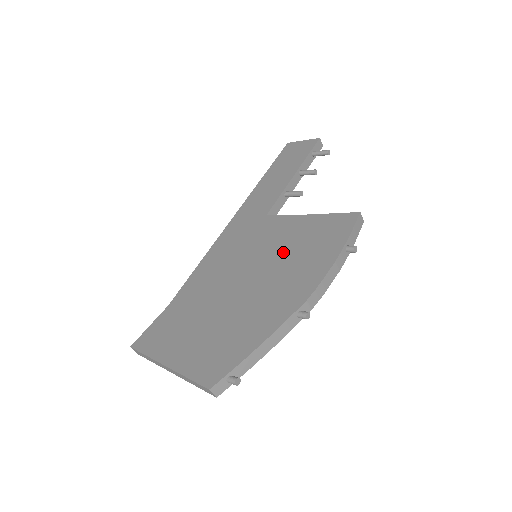
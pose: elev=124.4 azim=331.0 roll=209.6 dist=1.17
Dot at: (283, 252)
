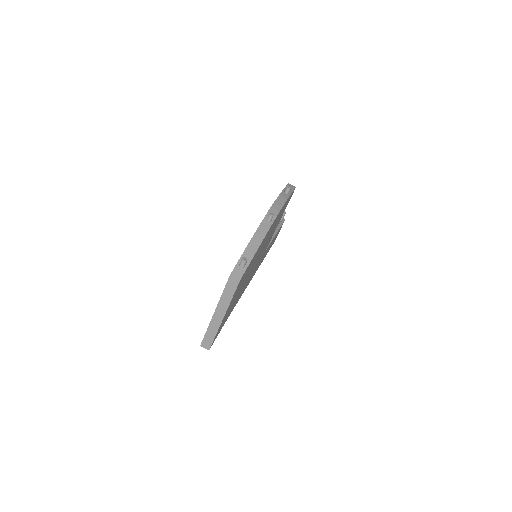
Dot at: occluded
